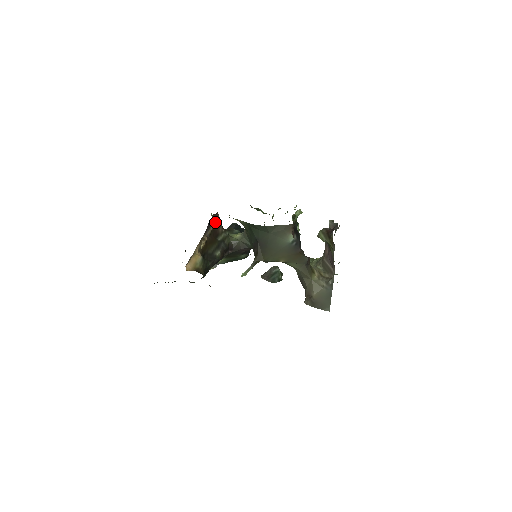
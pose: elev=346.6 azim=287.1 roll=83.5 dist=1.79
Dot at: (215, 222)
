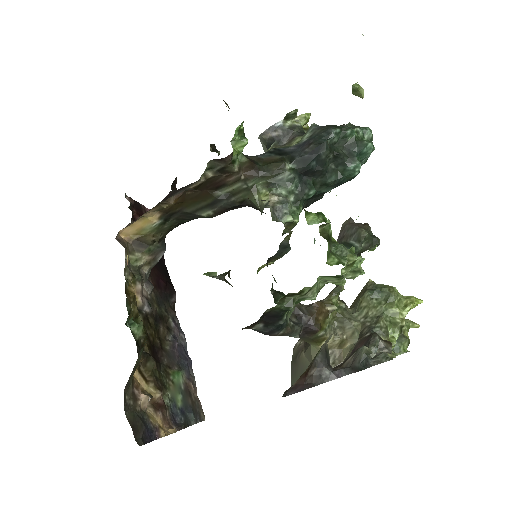
Dot at: (217, 169)
